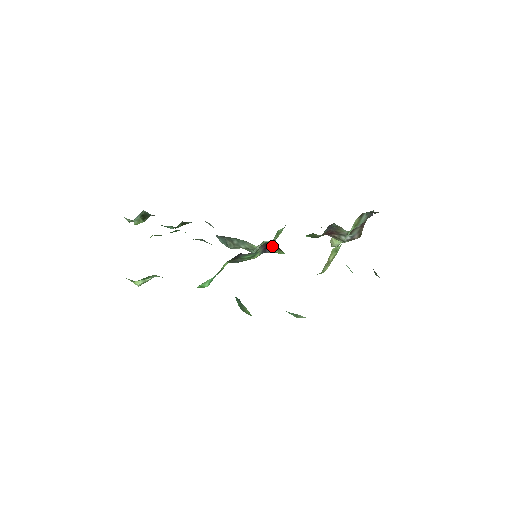
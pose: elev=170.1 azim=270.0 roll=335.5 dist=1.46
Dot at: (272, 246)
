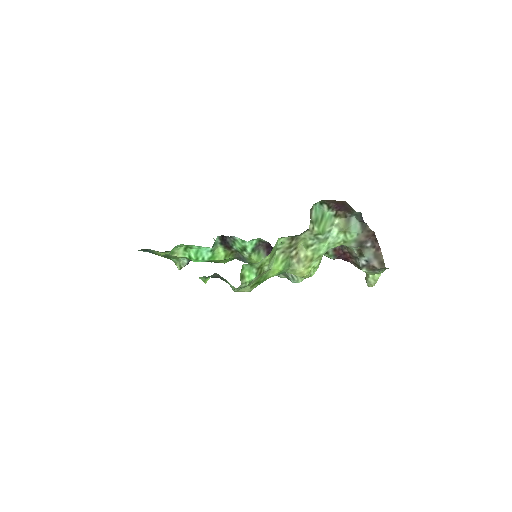
Dot at: occluded
